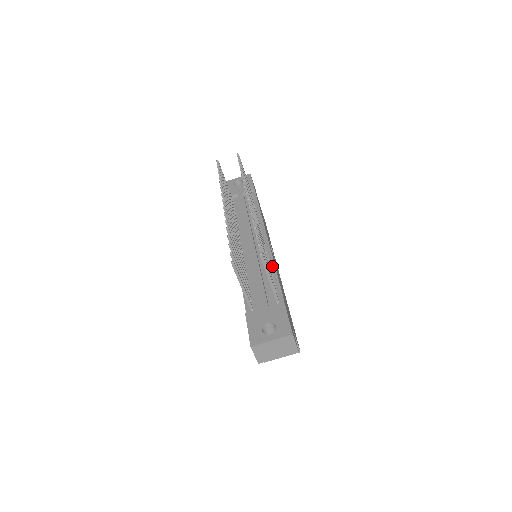
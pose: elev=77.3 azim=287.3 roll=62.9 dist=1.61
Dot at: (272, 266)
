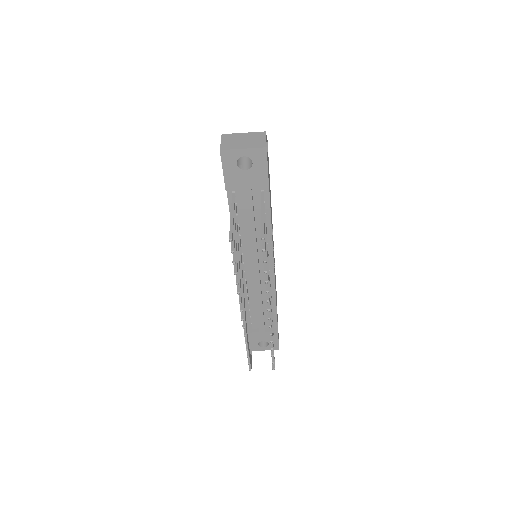
Dot at: (273, 297)
